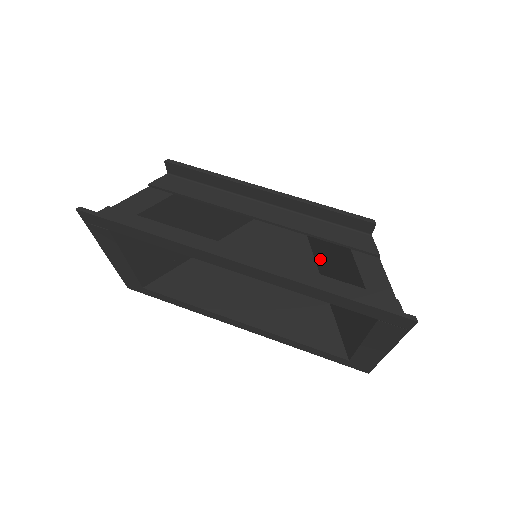
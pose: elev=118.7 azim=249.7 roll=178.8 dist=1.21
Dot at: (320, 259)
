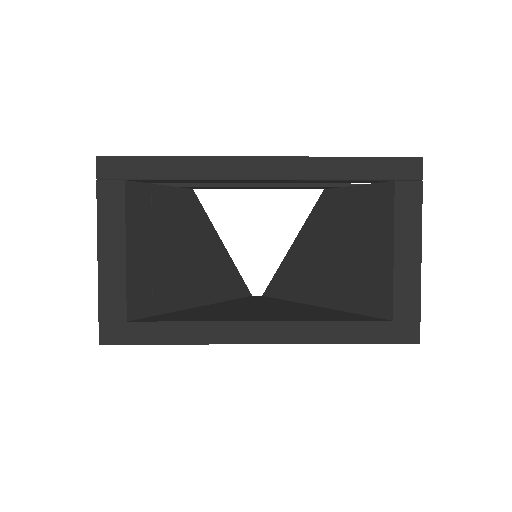
Dot at: (311, 284)
